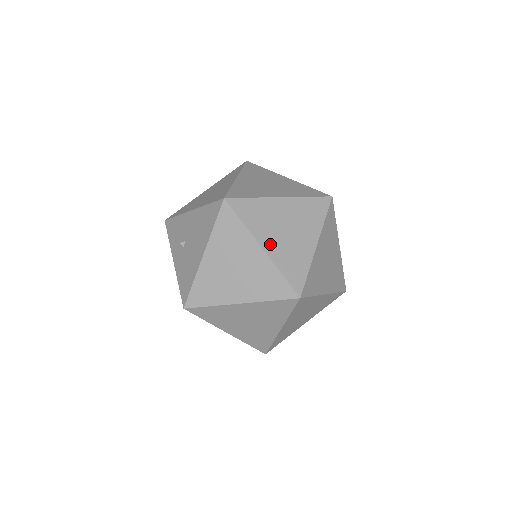
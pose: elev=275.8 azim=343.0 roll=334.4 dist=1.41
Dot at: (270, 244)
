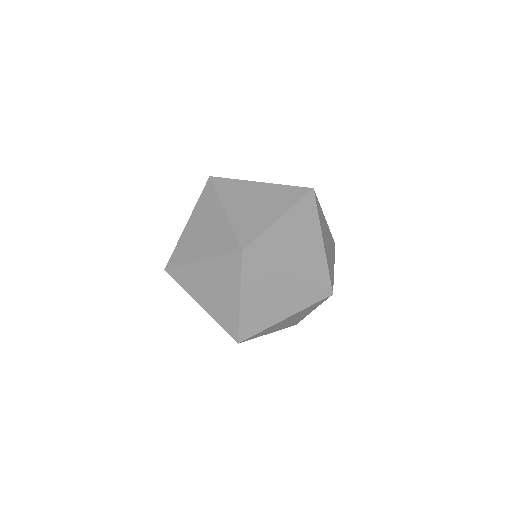
Dot at: (205, 303)
